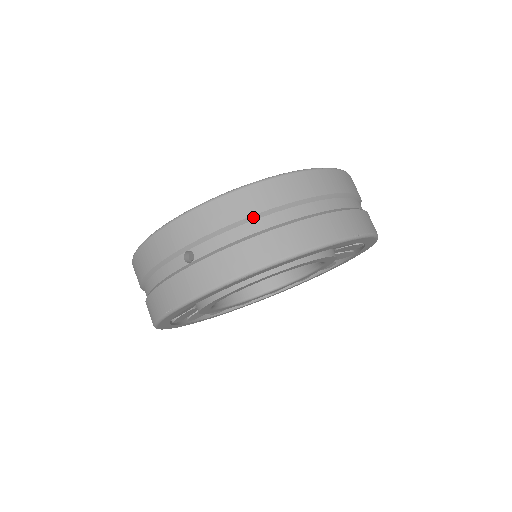
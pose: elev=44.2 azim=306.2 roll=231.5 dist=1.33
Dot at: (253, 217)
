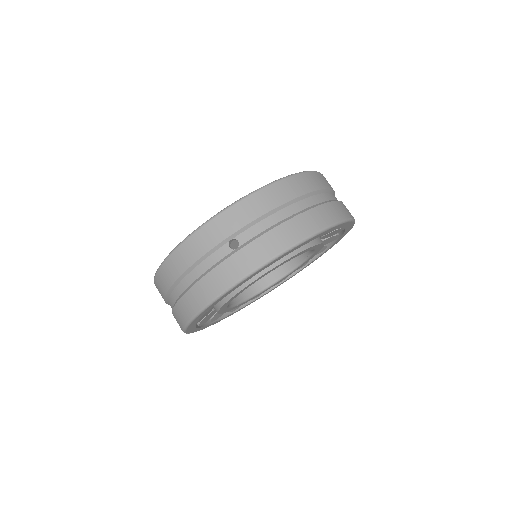
Dot at: (283, 206)
